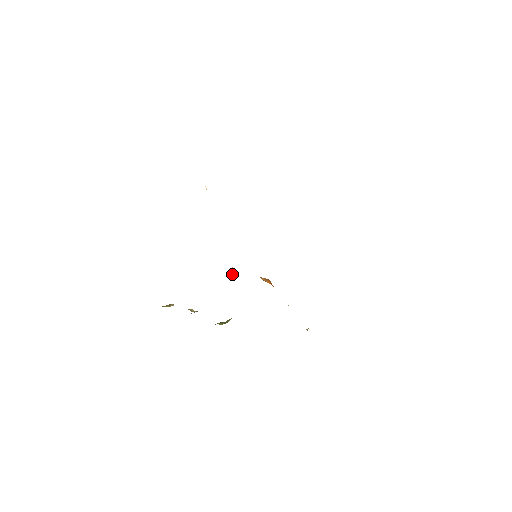
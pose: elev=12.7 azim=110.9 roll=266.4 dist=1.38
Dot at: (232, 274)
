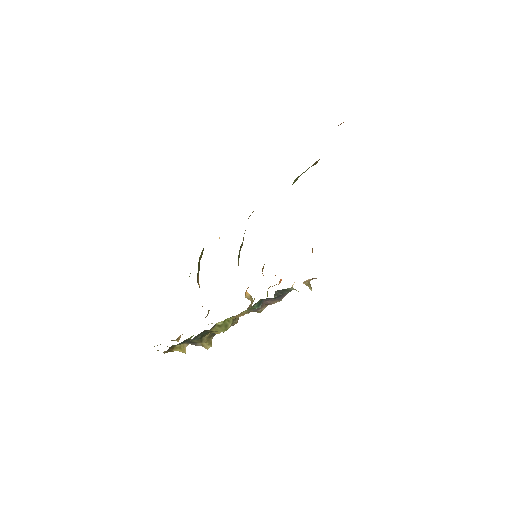
Dot at: (247, 298)
